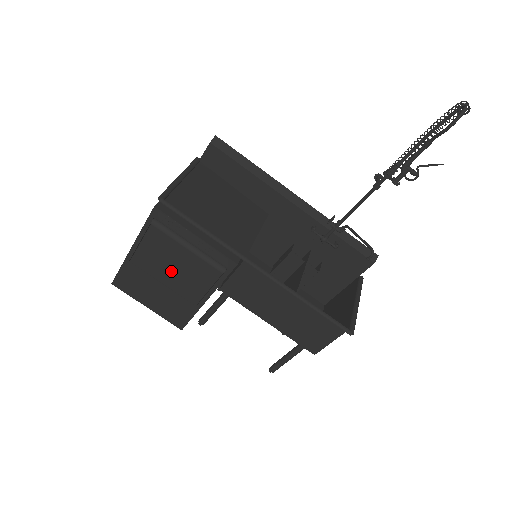
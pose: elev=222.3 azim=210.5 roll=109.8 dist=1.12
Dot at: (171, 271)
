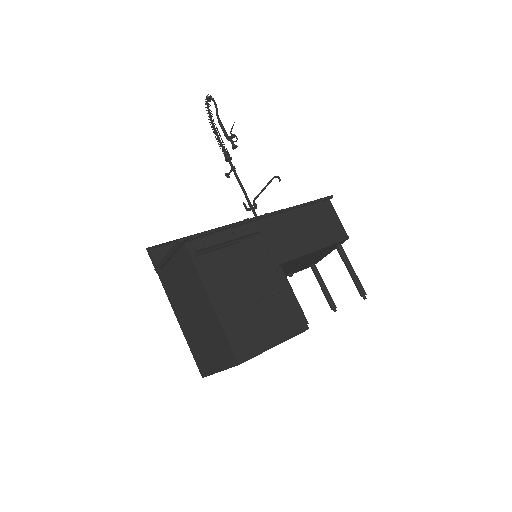
Dot at: (246, 283)
